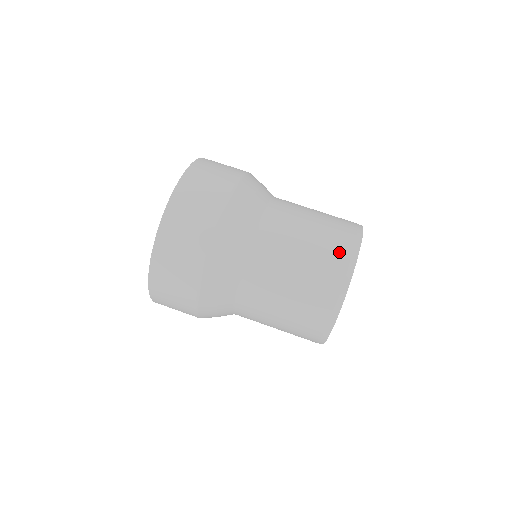
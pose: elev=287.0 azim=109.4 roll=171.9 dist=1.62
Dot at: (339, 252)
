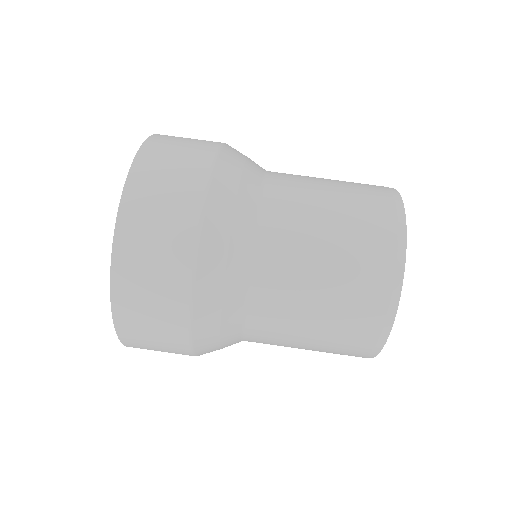
Dot at: (378, 203)
